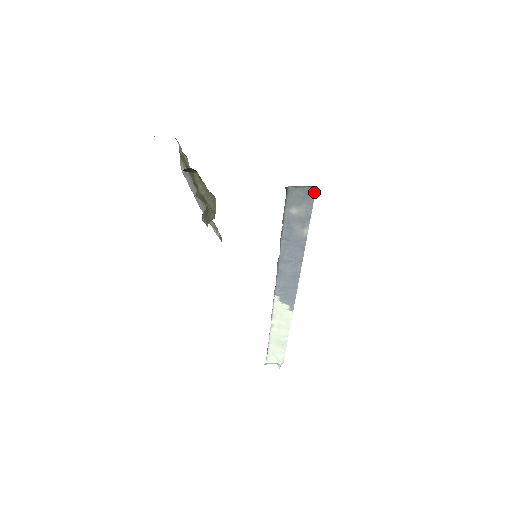
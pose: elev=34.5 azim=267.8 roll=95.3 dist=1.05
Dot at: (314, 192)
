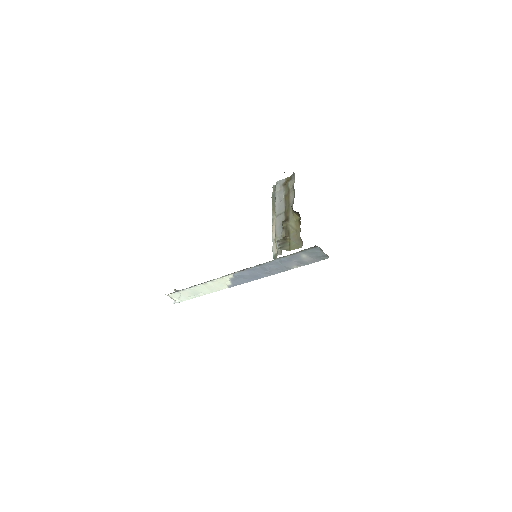
Dot at: (325, 258)
